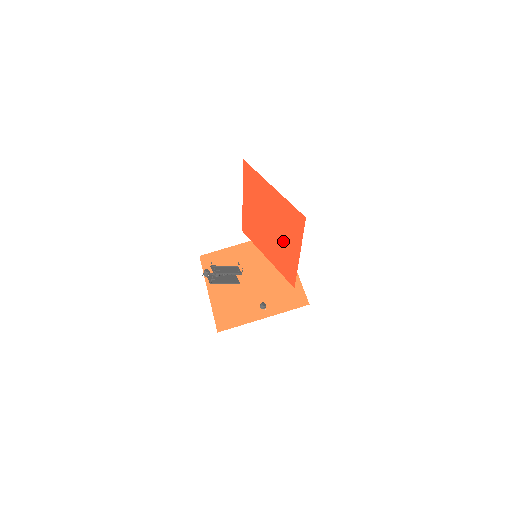
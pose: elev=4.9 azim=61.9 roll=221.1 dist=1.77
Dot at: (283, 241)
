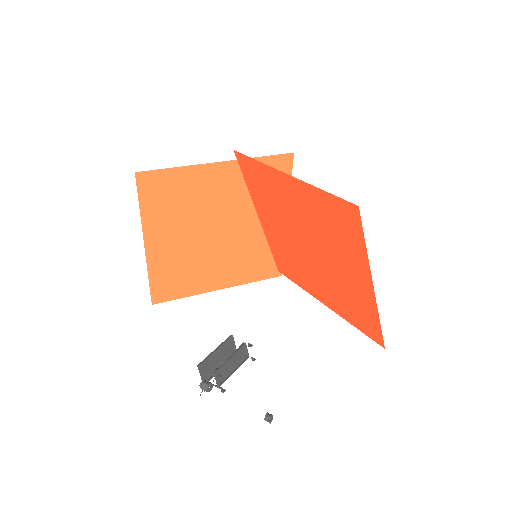
Dot at: (314, 275)
